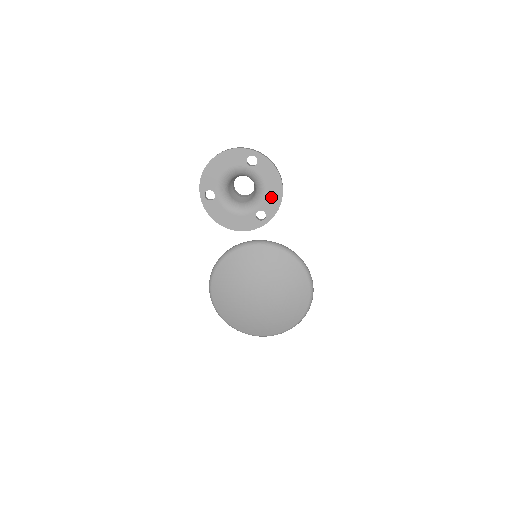
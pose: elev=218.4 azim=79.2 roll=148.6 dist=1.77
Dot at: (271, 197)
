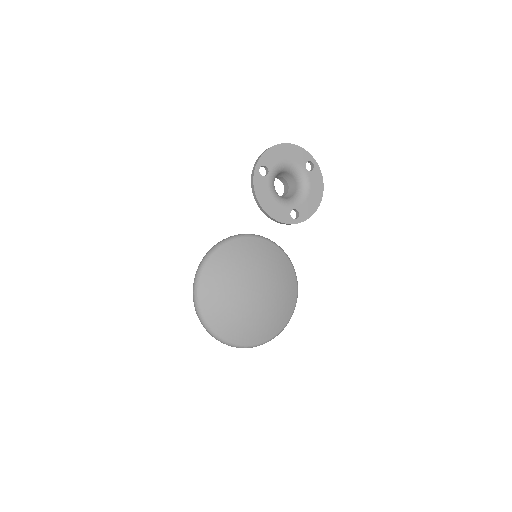
Dot at: (309, 204)
